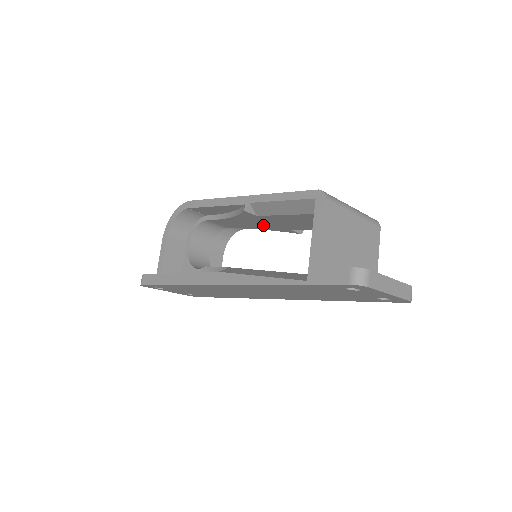
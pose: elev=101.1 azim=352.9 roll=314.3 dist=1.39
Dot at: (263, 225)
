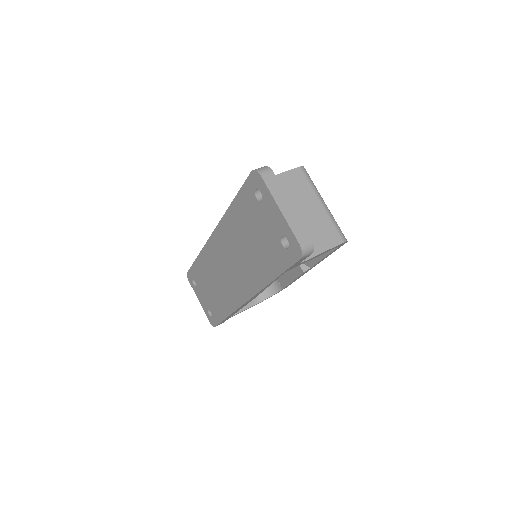
Dot at: occluded
